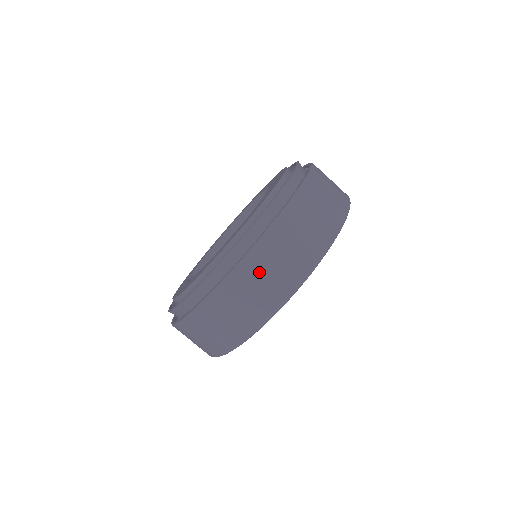
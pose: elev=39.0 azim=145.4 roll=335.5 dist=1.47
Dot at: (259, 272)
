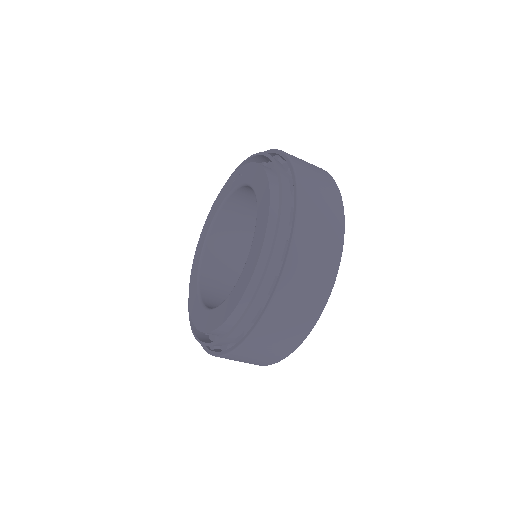
Dot at: (276, 328)
